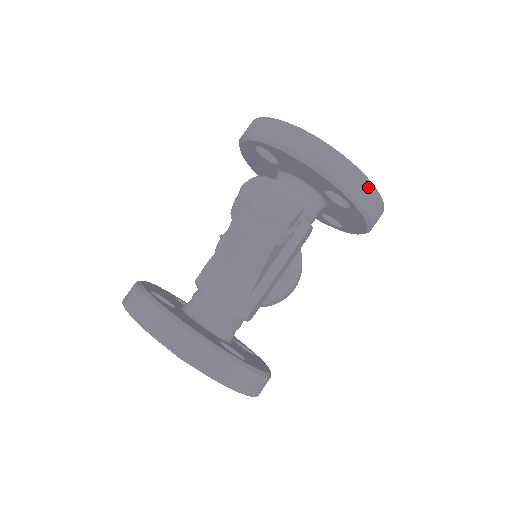
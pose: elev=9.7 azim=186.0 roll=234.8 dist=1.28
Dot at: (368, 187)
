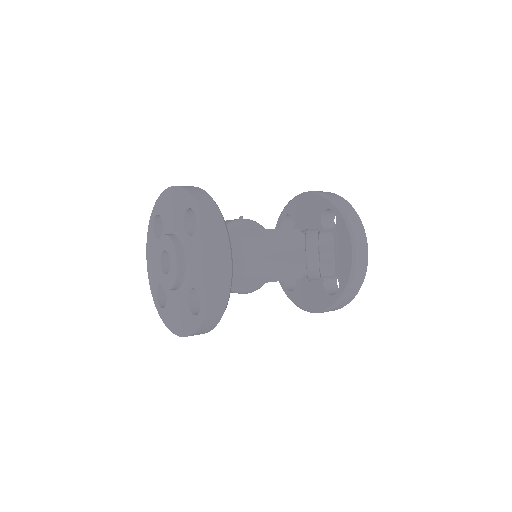
Dot at: (352, 297)
